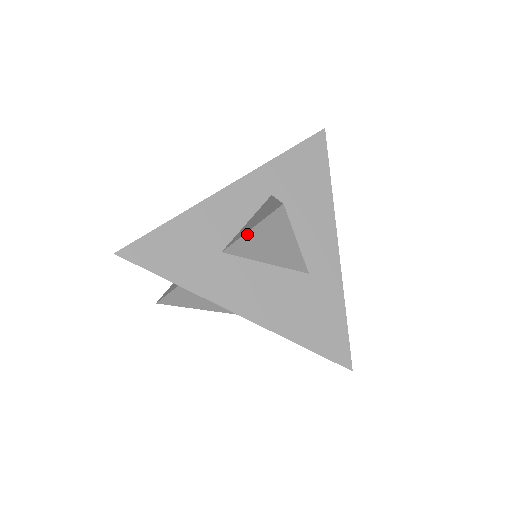
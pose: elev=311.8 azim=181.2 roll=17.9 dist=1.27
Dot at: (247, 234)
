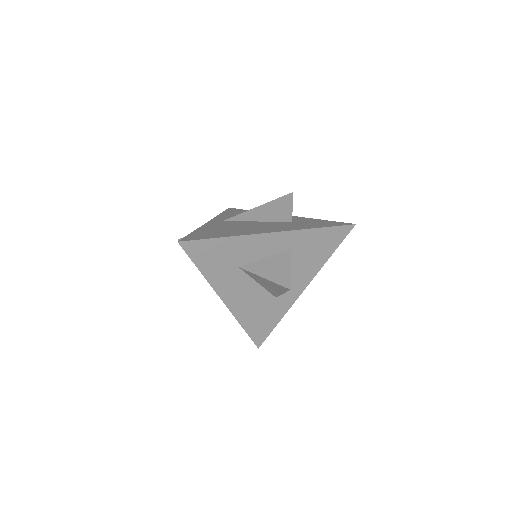
Dot at: (260, 276)
